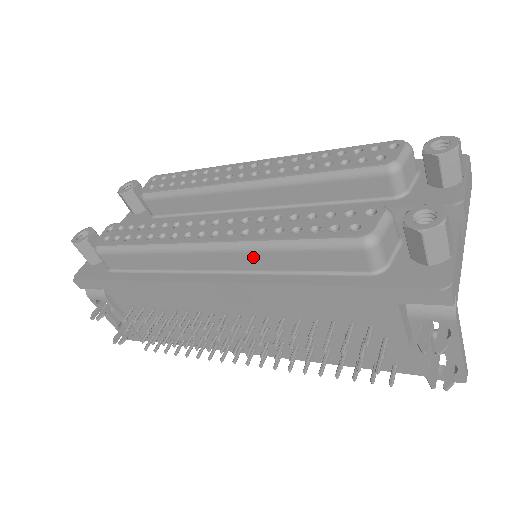
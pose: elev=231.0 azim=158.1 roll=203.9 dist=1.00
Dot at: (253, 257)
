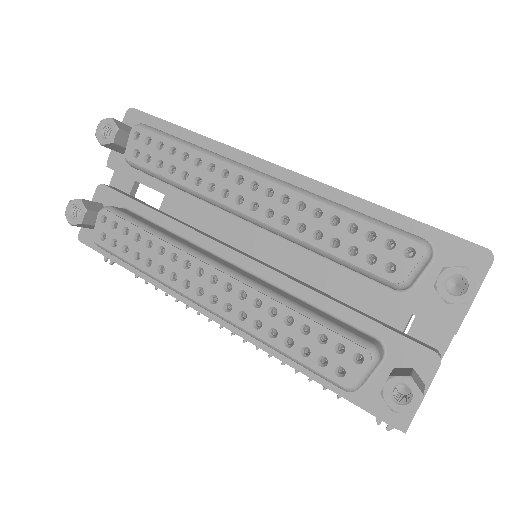
Dot at: occluded
